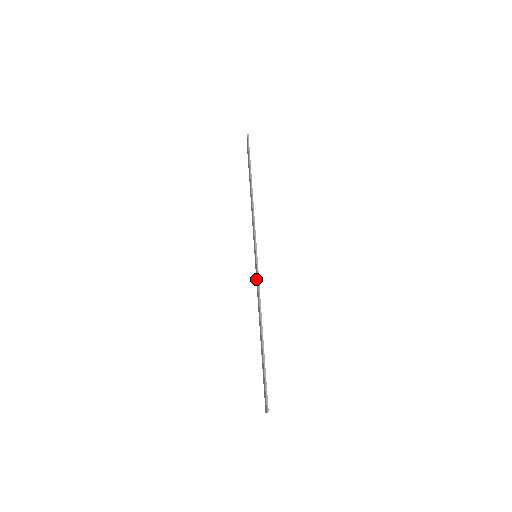
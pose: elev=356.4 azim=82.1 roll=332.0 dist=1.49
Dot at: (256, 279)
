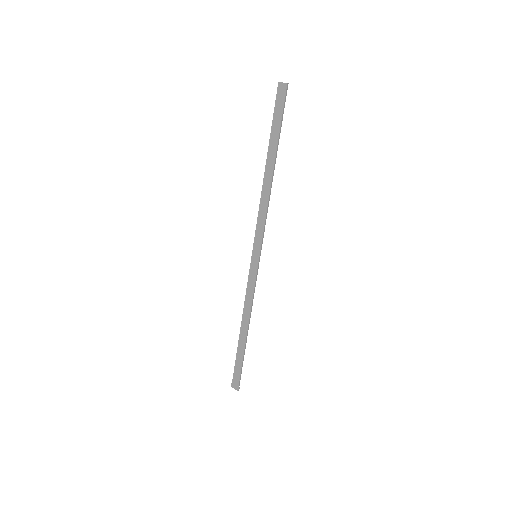
Dot at: (249, 279)
